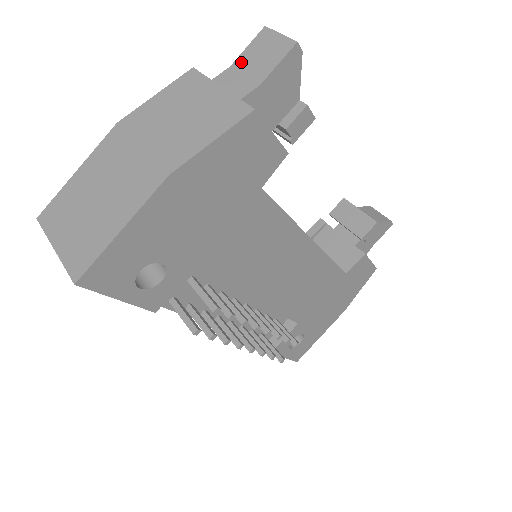
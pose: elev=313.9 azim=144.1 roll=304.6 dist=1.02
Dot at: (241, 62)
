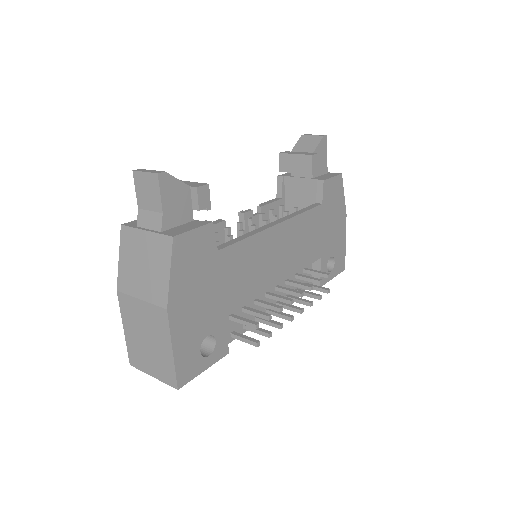
Dot at: (141, 203)
